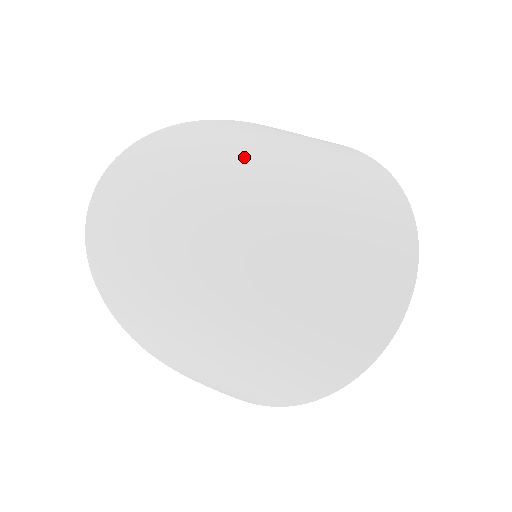
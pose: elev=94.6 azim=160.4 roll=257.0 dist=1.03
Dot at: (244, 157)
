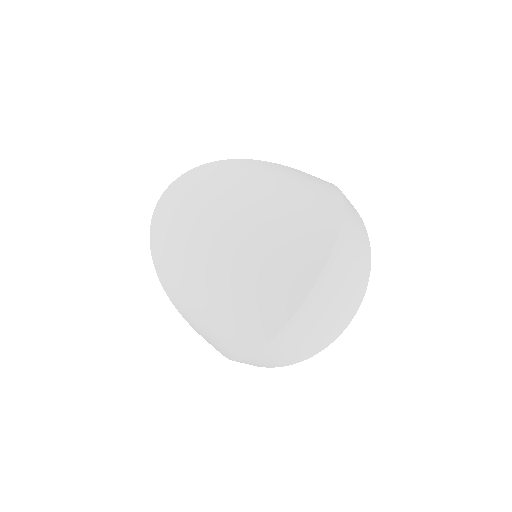
Dot at: (251, 184)
